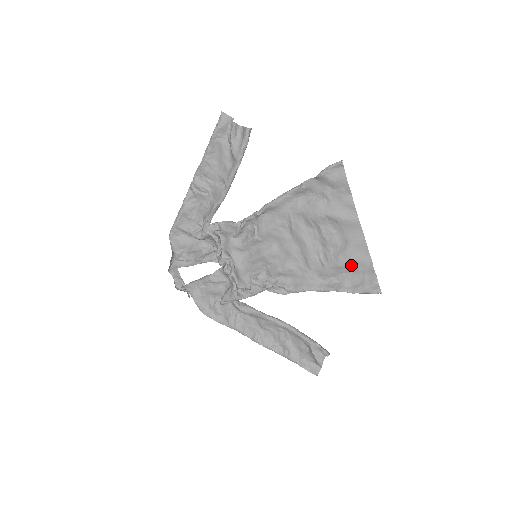
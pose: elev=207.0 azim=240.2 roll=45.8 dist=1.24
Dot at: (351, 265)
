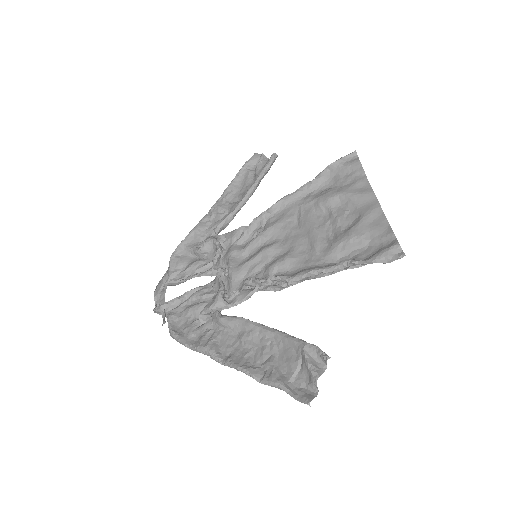
Dot at: (365, 236)
